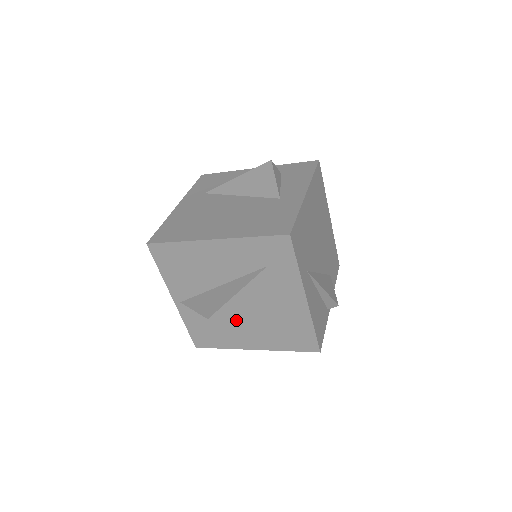
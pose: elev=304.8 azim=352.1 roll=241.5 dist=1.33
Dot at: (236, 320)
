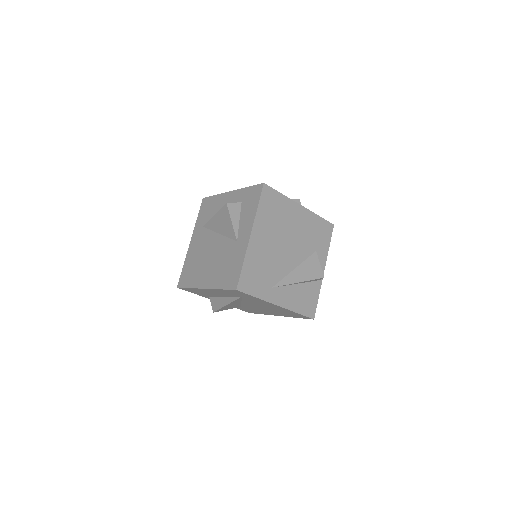
Dot at: (255, 308)
